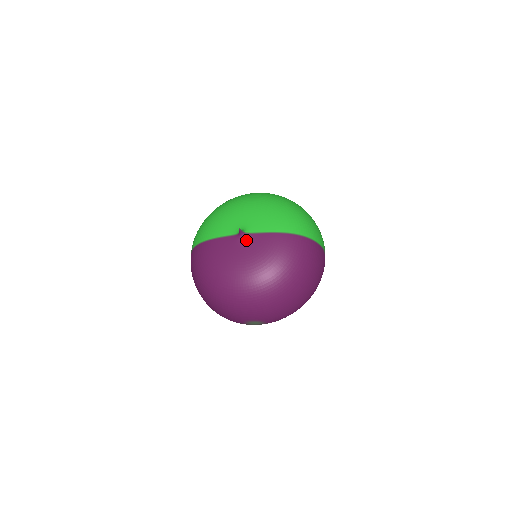
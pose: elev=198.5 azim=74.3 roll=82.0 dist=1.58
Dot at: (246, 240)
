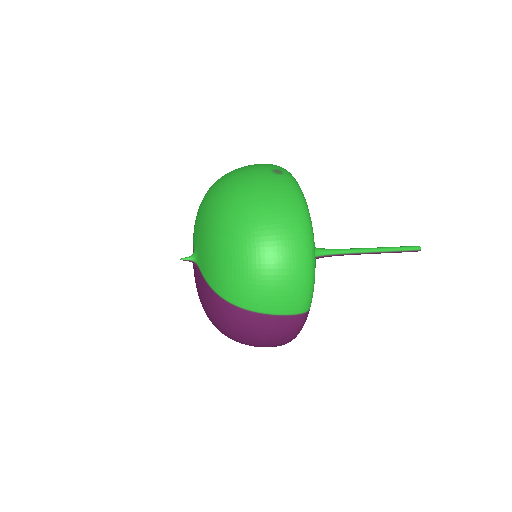
Dot at: (195, 269)
